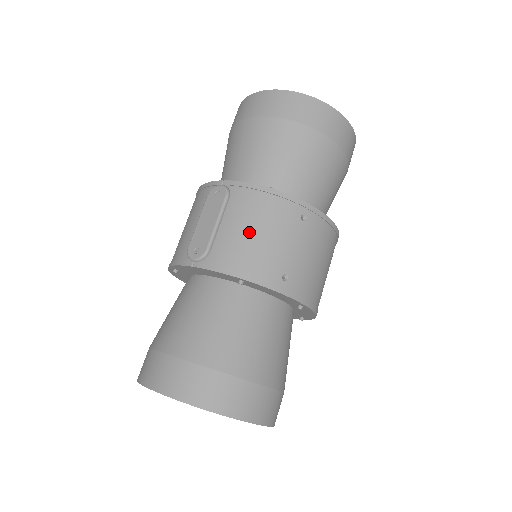
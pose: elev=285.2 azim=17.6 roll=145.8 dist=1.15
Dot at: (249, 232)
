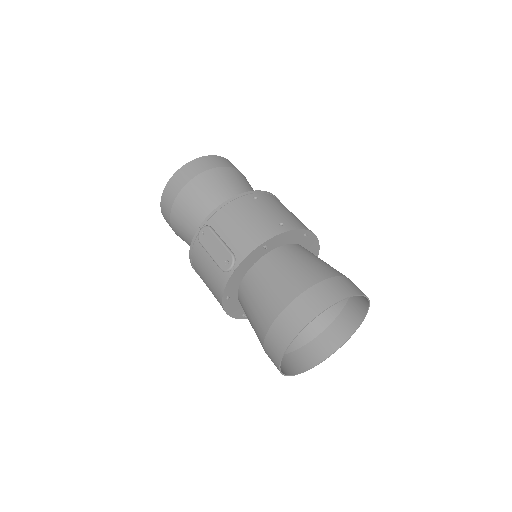
Dot at: (240, 225)
